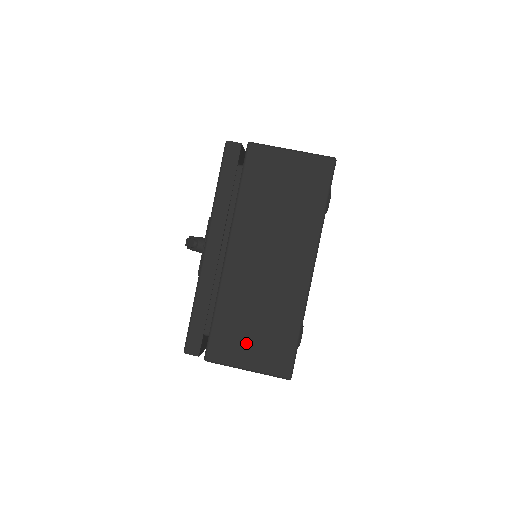
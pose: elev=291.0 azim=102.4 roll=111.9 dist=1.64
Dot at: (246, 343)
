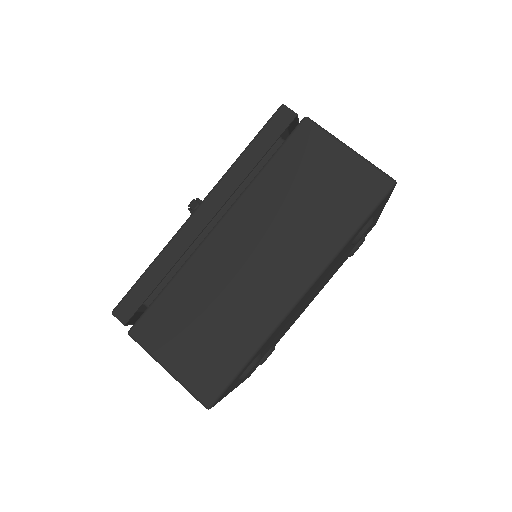
Dot at: (182, 339)
